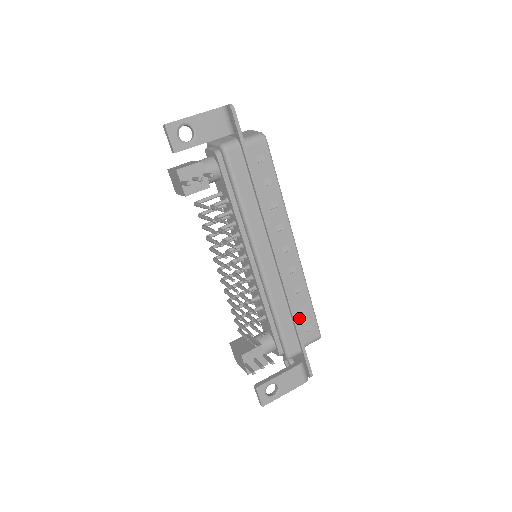
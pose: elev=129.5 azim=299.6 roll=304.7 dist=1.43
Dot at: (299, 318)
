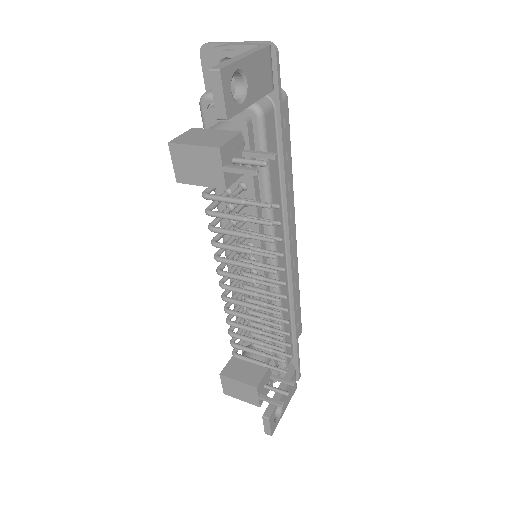
Dot at: occluded
